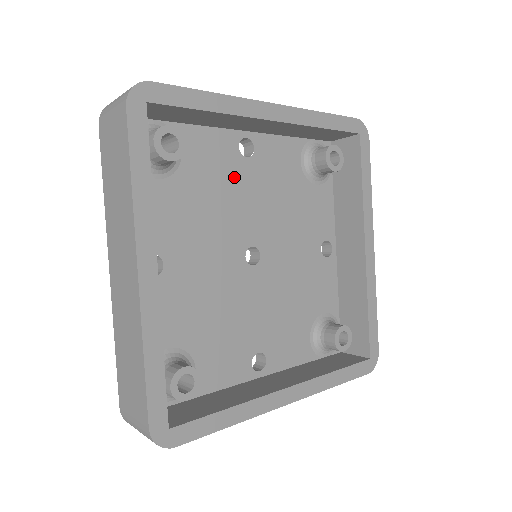
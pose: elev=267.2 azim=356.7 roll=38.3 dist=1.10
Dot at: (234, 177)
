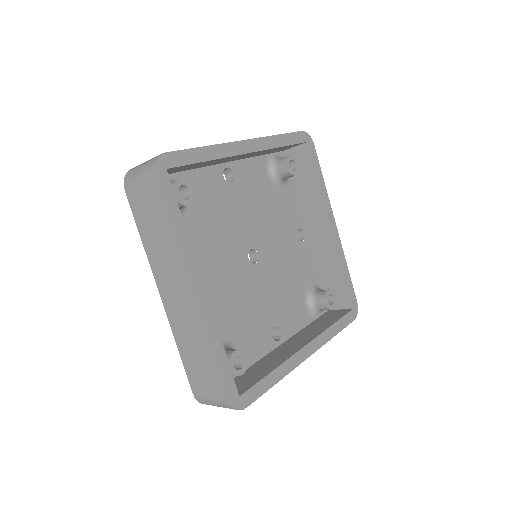
Dot at: (226, 201)
